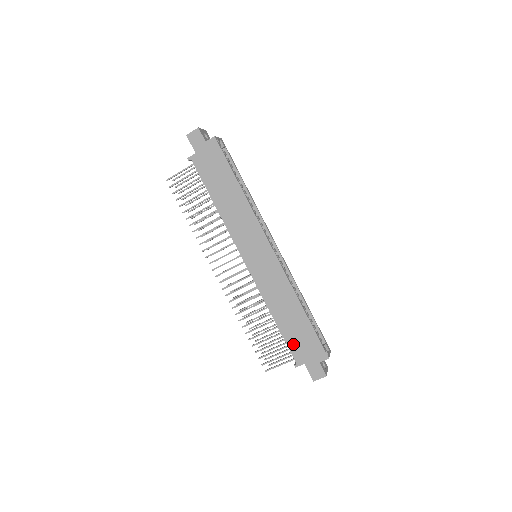
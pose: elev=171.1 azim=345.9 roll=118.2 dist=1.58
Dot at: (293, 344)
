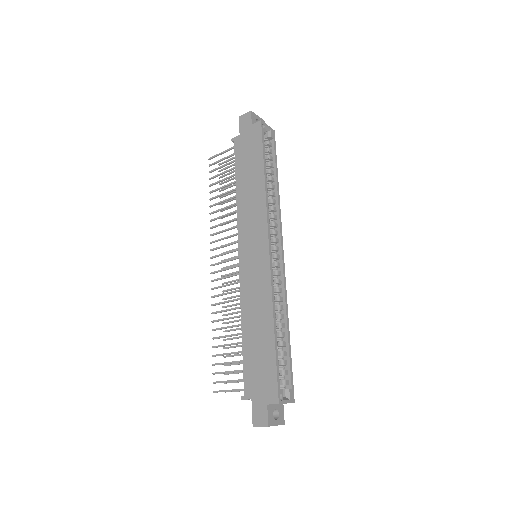
Dot at: (249, 369)
